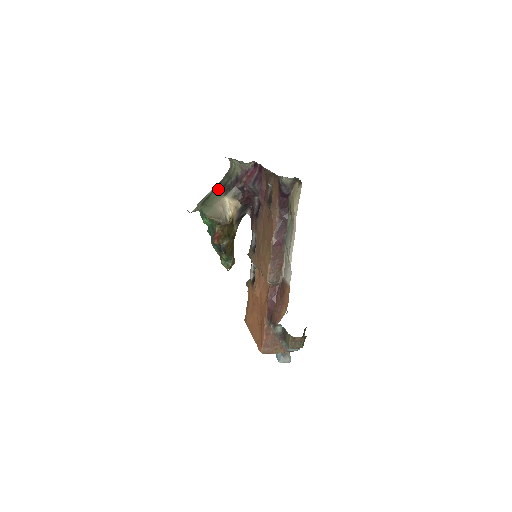
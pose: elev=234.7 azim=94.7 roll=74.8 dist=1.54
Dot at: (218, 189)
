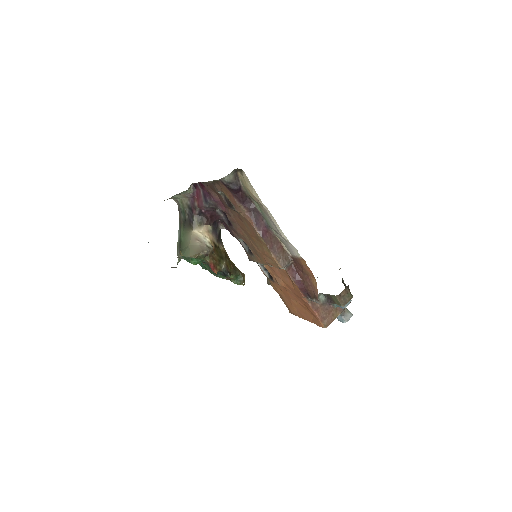
Dot at: (182, 229)
